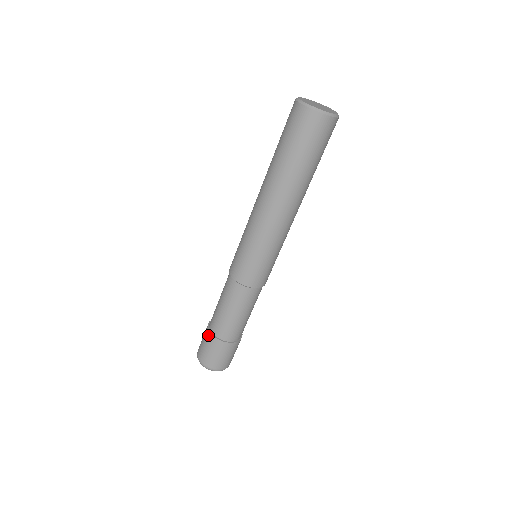
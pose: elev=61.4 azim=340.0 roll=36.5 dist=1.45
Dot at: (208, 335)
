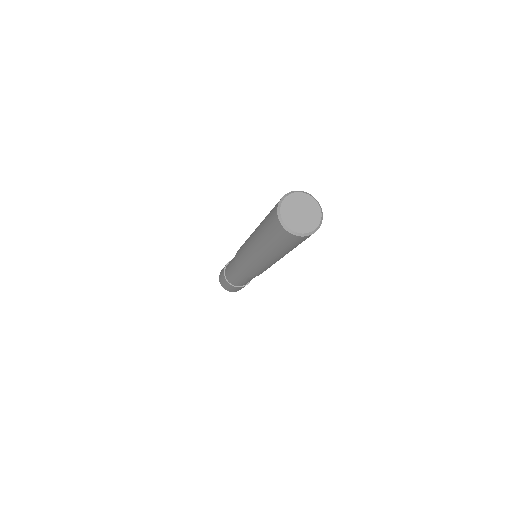
Dot at: (223, 275)
